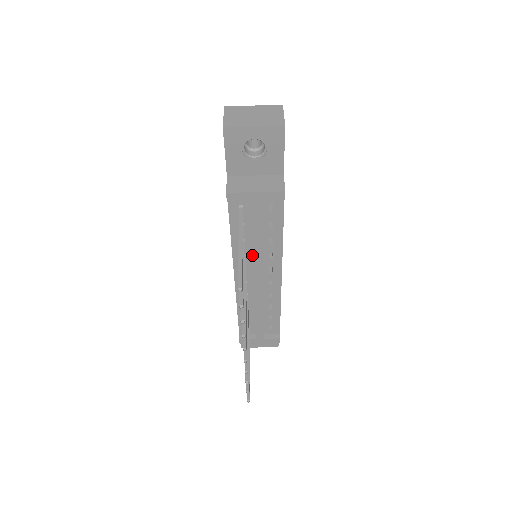
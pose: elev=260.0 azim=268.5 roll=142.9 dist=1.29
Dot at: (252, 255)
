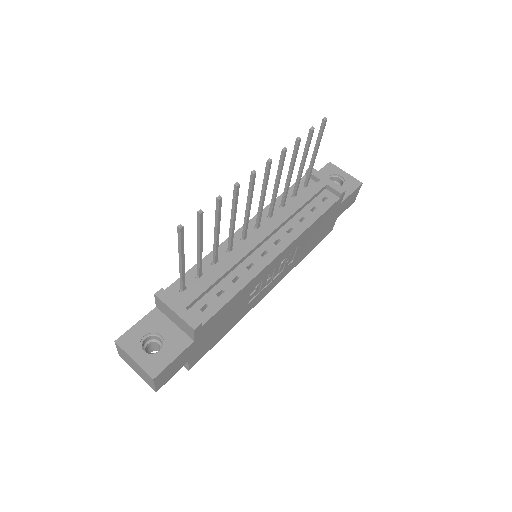
Dot at: occluded
